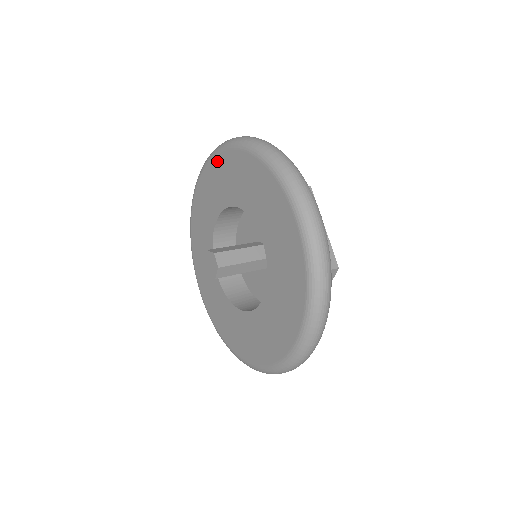
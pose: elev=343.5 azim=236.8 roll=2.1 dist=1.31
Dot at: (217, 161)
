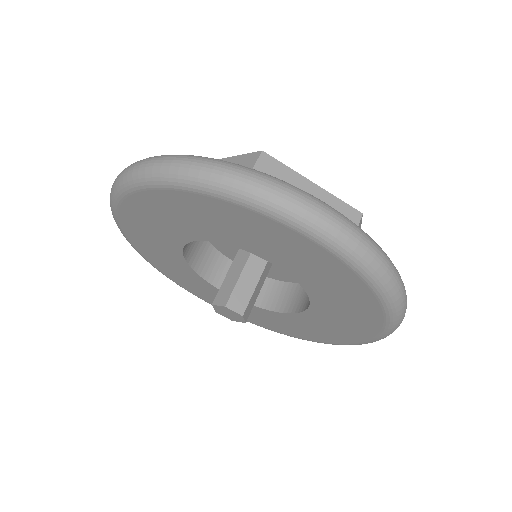
Dot at: (130, 206)
